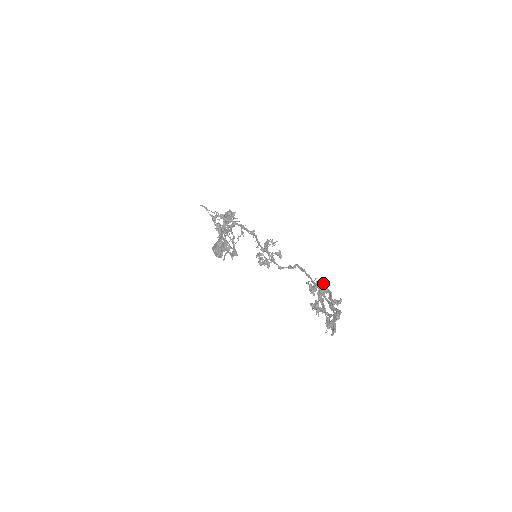
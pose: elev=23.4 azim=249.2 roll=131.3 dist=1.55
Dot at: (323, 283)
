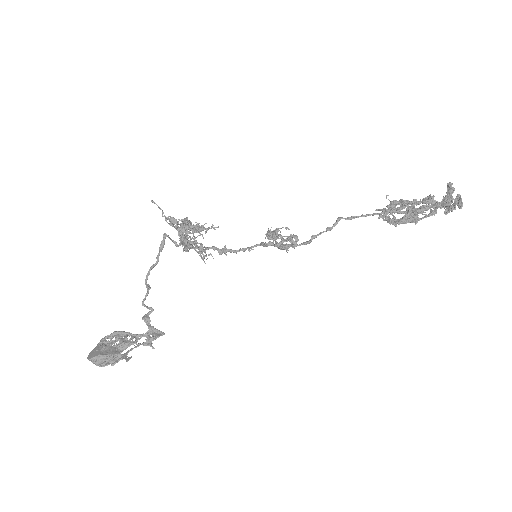
Dot at: occluded
